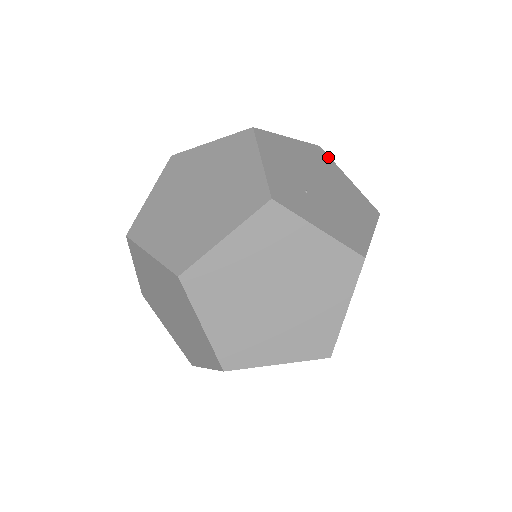
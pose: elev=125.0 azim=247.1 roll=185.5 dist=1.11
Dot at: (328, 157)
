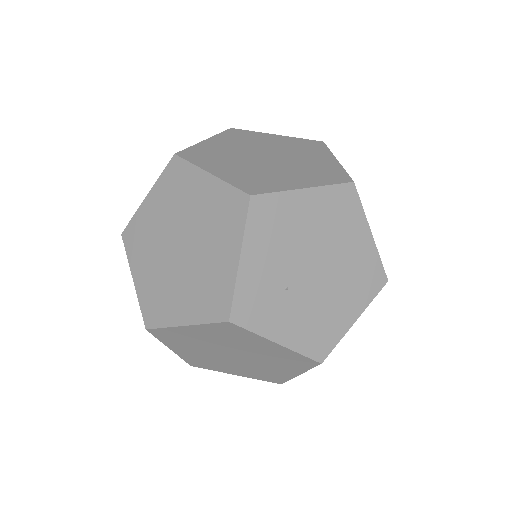
Dot at: (357, 201)
